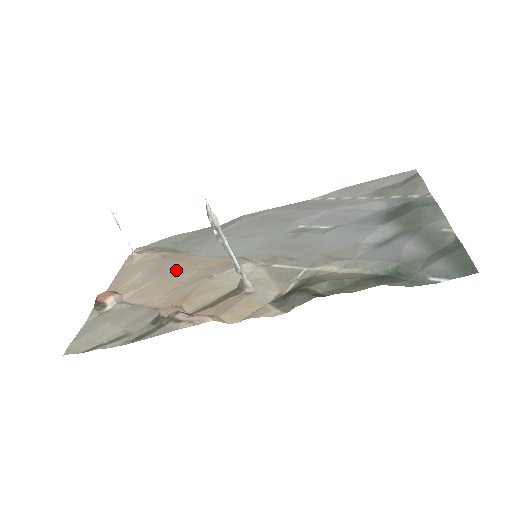
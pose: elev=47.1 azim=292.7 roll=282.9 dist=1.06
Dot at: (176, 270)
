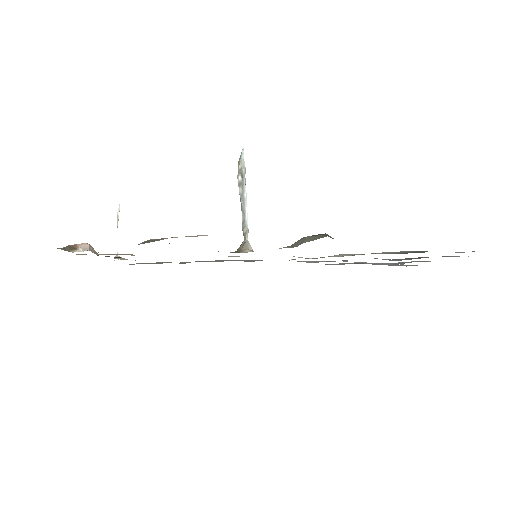
Dot at: occluded
